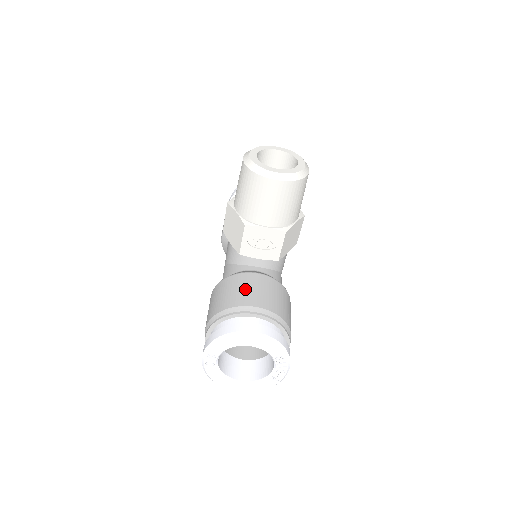
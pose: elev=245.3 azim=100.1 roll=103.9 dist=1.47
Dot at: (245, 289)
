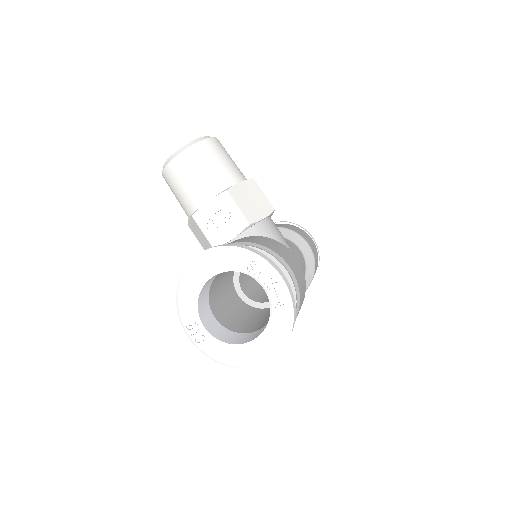
Dot at: occluded
